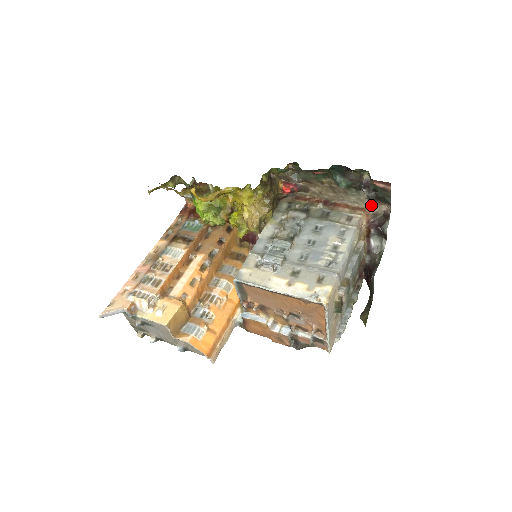
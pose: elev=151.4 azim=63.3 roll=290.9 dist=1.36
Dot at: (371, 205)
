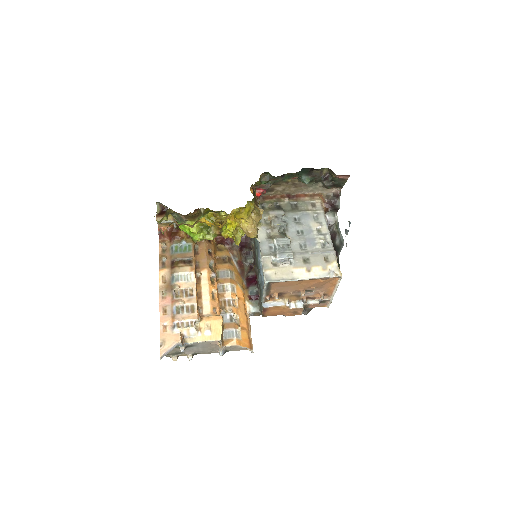
Dot at: (323, 190)
